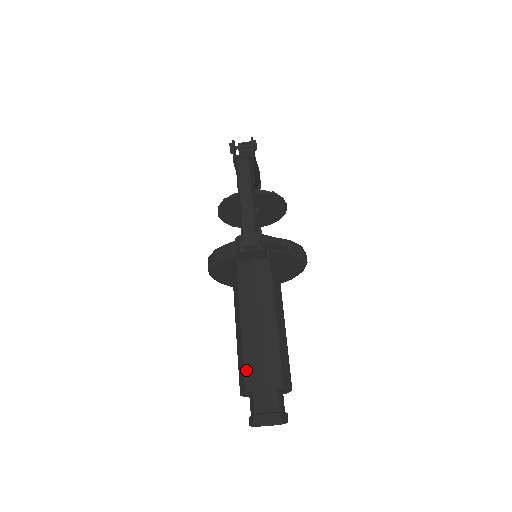
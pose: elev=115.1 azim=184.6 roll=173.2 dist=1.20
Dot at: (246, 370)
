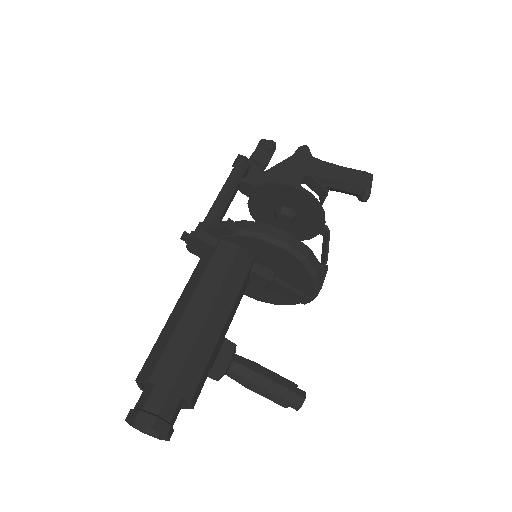
Dot at: occluded
